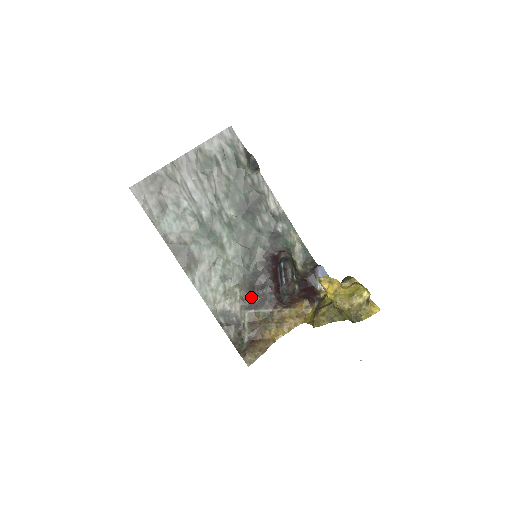
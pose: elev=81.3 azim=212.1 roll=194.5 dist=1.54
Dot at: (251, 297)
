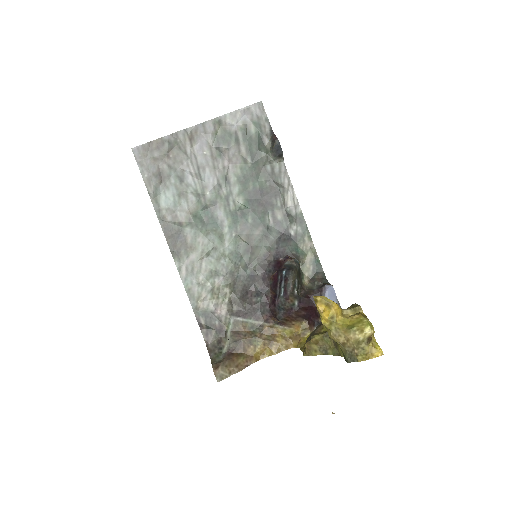
Dot at: (241, 302)
